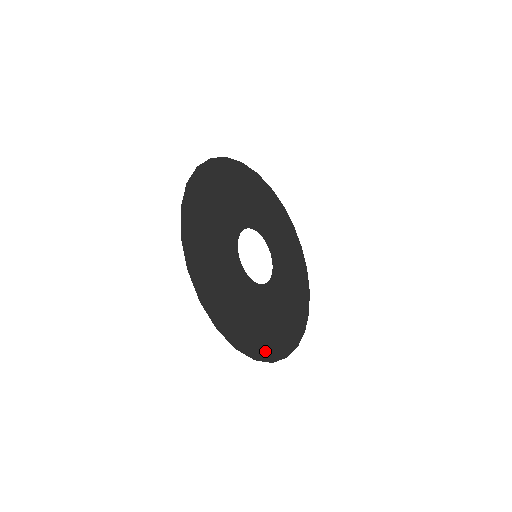
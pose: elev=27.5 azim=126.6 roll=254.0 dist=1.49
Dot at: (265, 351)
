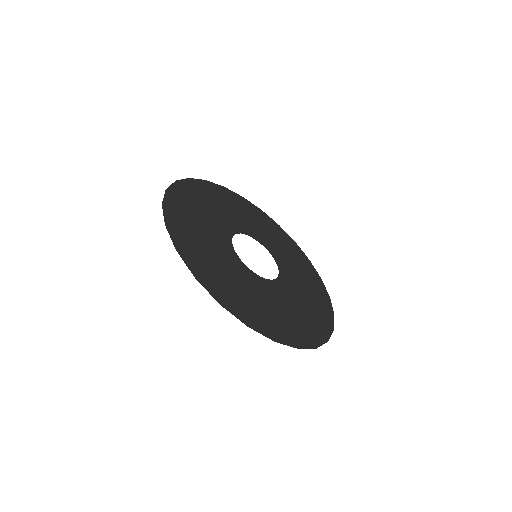
Dot at: (196, 267)
